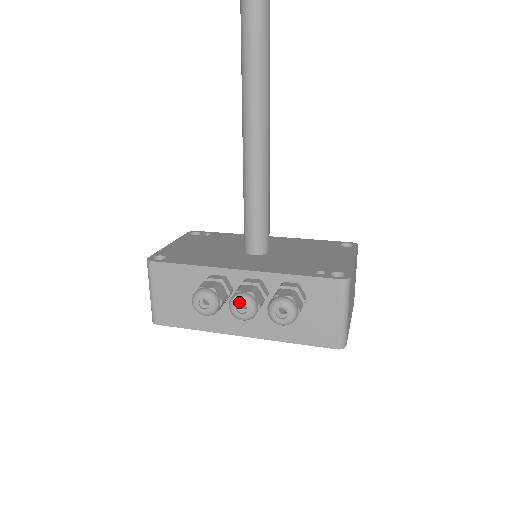
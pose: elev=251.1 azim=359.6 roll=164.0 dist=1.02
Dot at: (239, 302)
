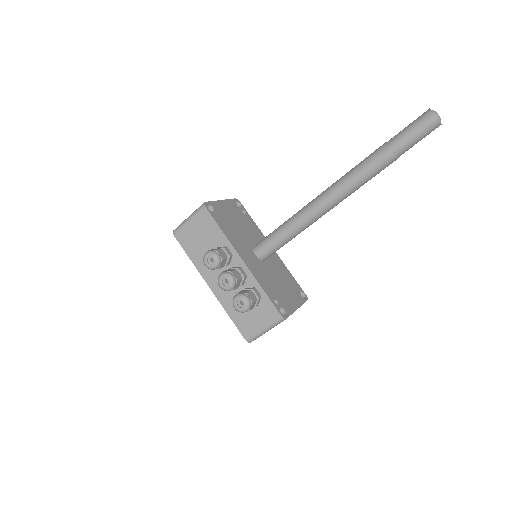
Dot at: (227, 279)
